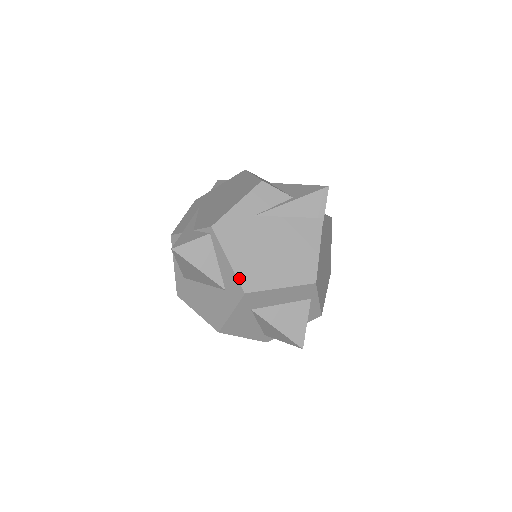
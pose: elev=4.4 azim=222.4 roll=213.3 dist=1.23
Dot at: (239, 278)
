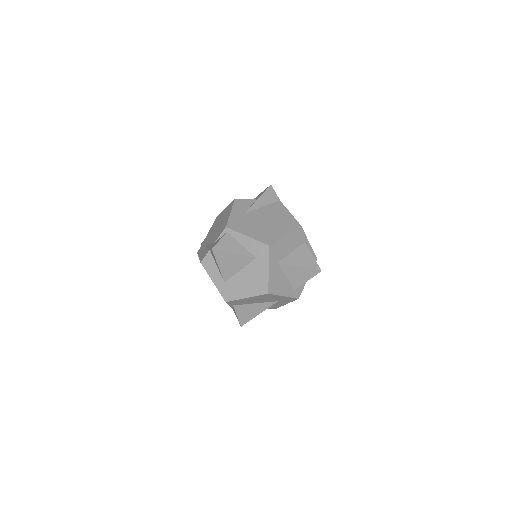
Dot at: (260, 241)
